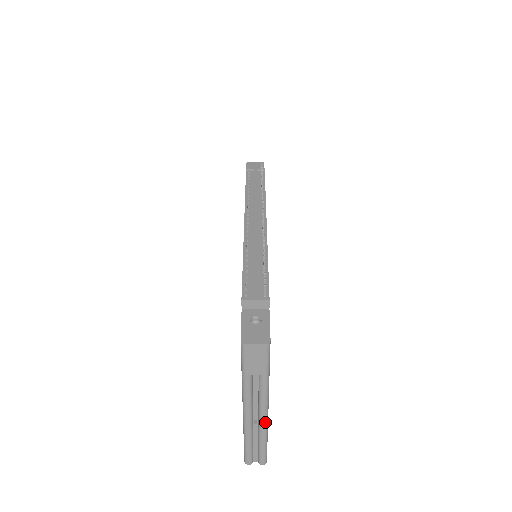
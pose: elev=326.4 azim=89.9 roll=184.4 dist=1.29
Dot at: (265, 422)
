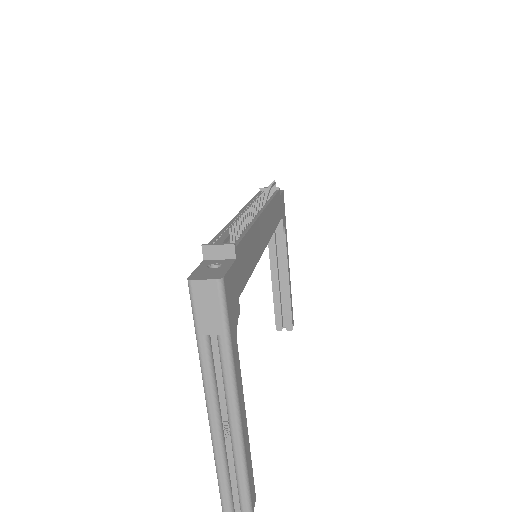
Dot at: (237, 428)
